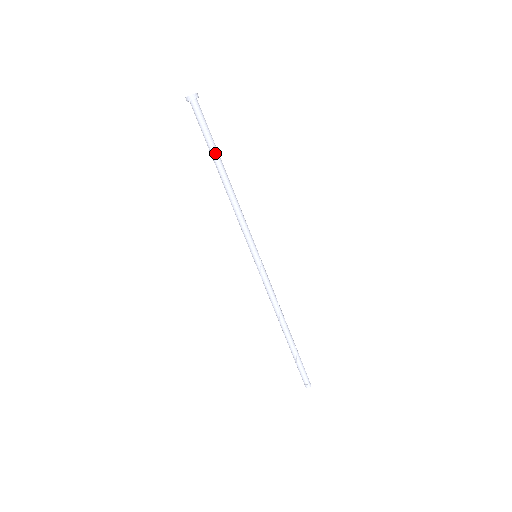
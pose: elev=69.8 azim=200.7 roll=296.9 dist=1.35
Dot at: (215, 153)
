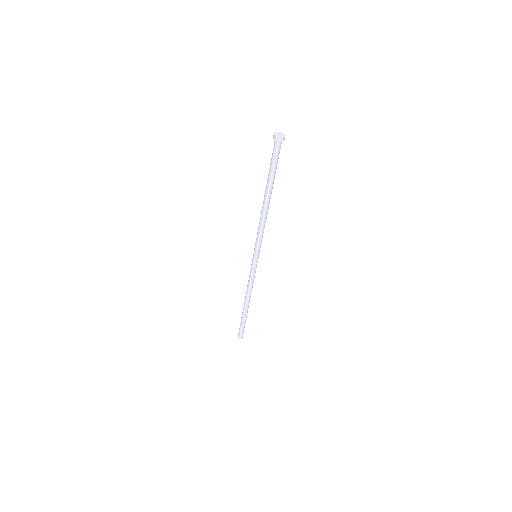
Dot at: (272, 183)
